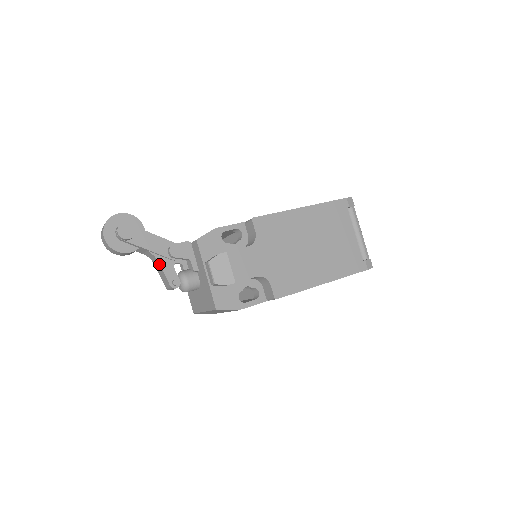
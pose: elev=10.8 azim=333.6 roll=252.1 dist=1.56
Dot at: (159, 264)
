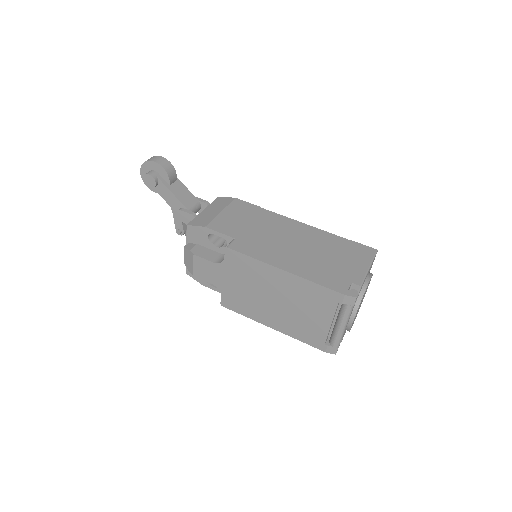
Dot at: (173, 212)
